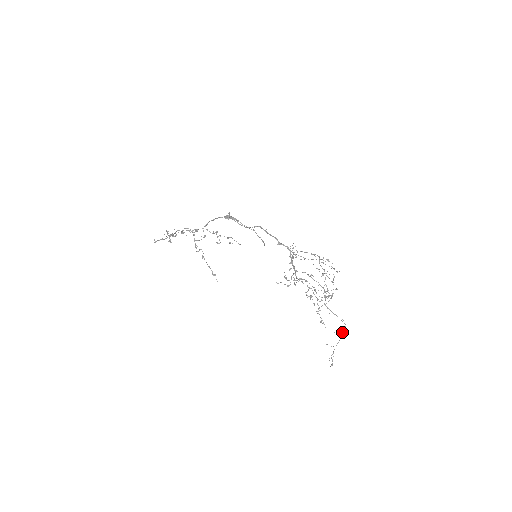
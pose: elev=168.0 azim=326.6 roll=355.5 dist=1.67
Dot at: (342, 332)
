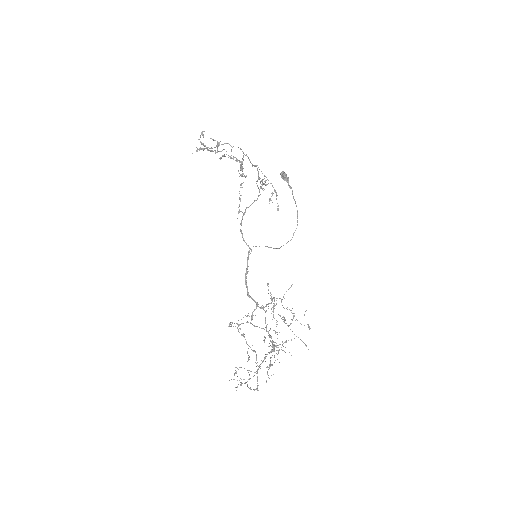
Dot at: (253, 389)
